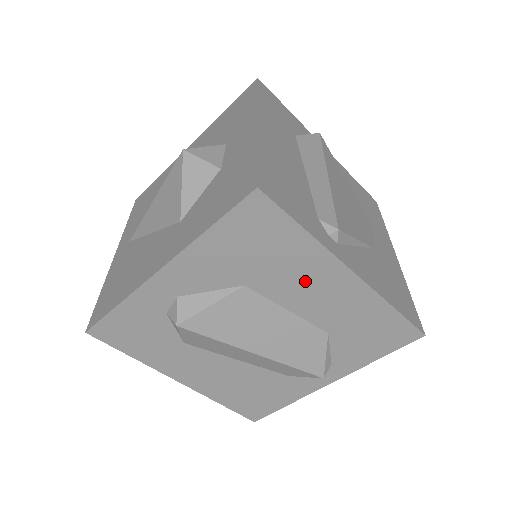
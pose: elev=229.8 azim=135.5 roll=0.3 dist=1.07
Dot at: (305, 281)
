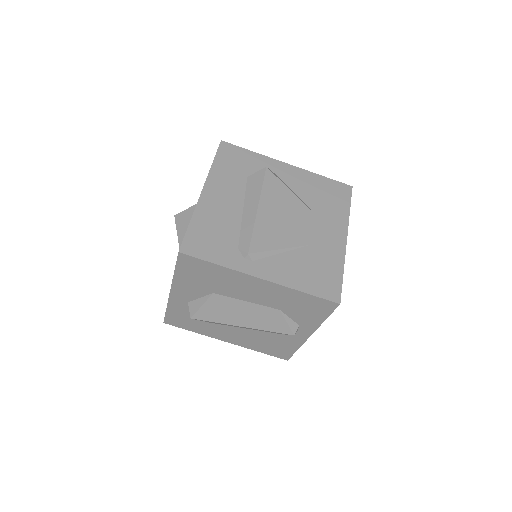
Dot at: (241, 287)
